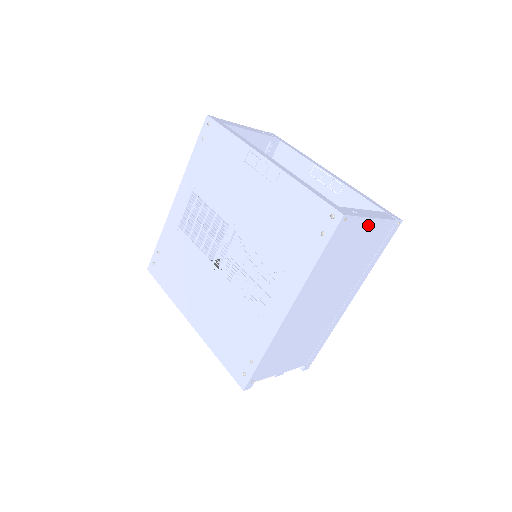
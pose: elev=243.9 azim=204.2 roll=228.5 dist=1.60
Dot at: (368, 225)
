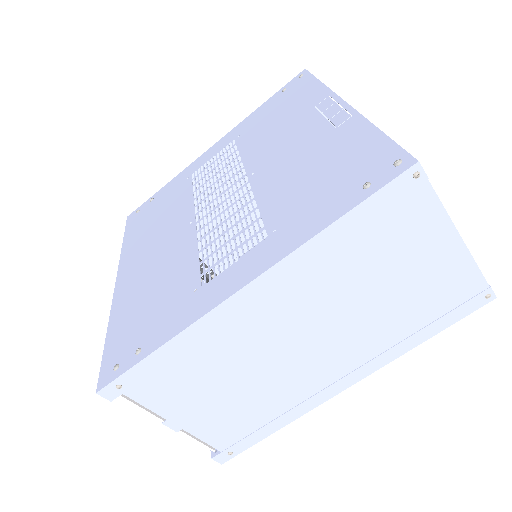
Dot at: (444, 240)
